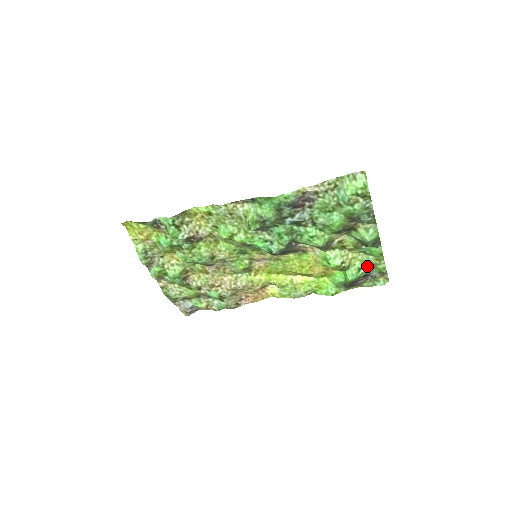
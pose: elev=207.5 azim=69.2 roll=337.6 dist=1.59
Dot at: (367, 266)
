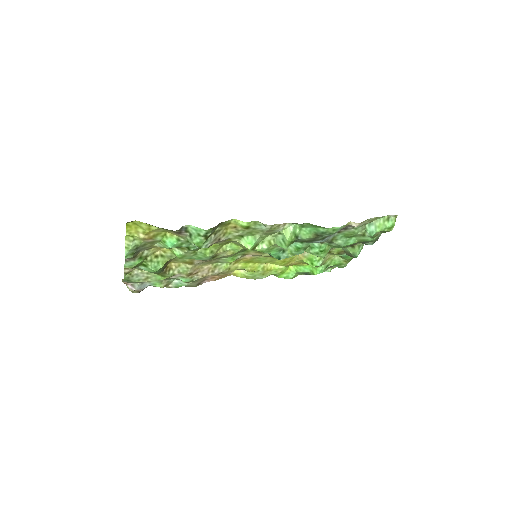
Dot at: (334, 264)
